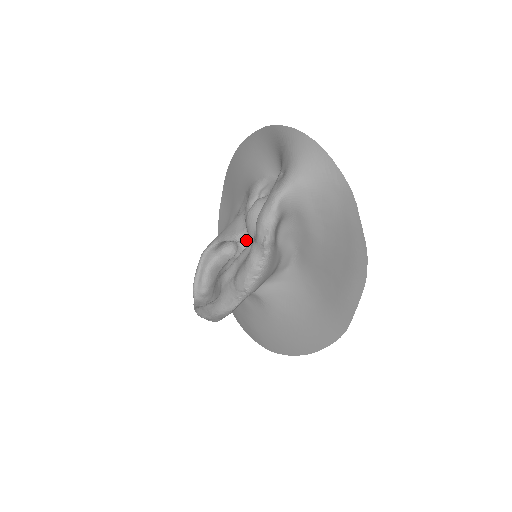
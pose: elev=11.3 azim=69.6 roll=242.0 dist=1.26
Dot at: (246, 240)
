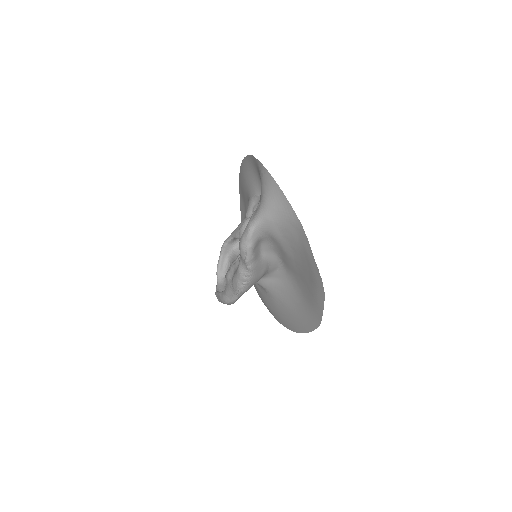
Dot at: occluded
